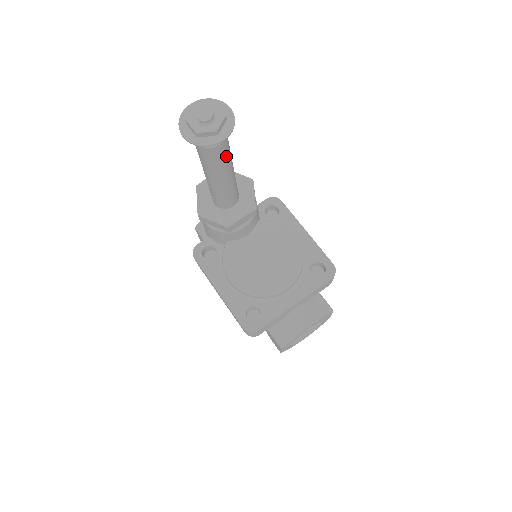
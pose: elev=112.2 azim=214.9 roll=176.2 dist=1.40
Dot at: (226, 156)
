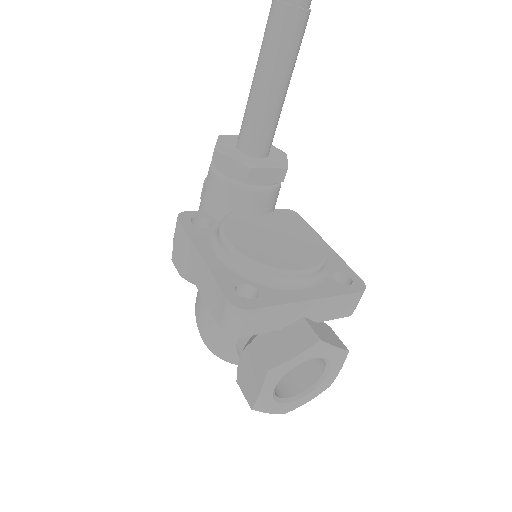
Dot at: (297, 44)
